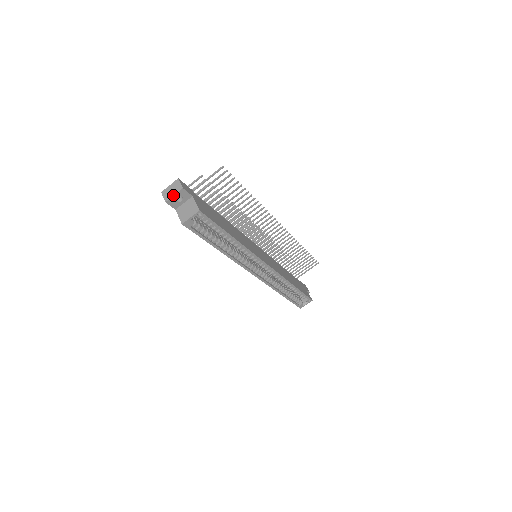
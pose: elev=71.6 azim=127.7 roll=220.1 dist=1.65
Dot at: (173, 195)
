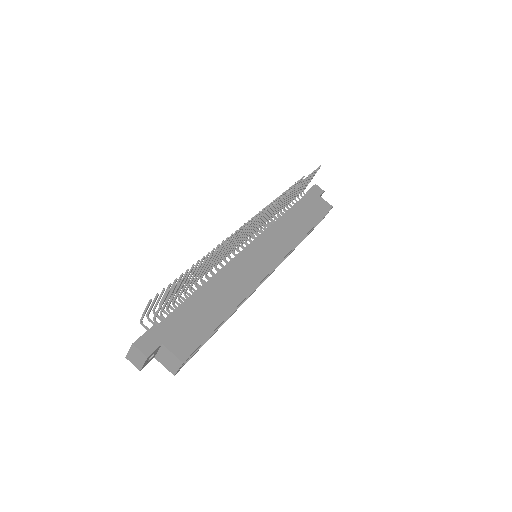
Dot at: (142, 365)
